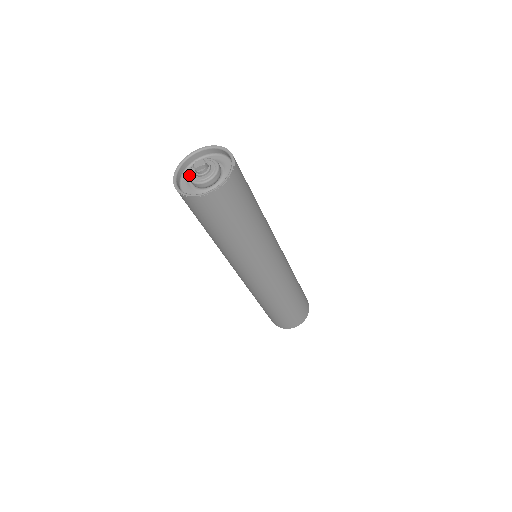
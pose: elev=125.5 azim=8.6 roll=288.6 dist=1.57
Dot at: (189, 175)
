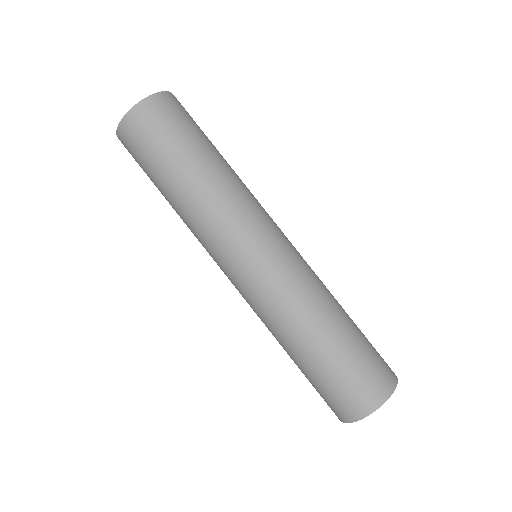
Dot at: occluded
